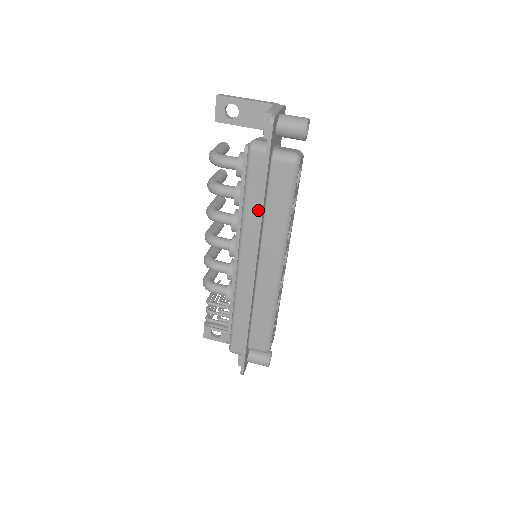
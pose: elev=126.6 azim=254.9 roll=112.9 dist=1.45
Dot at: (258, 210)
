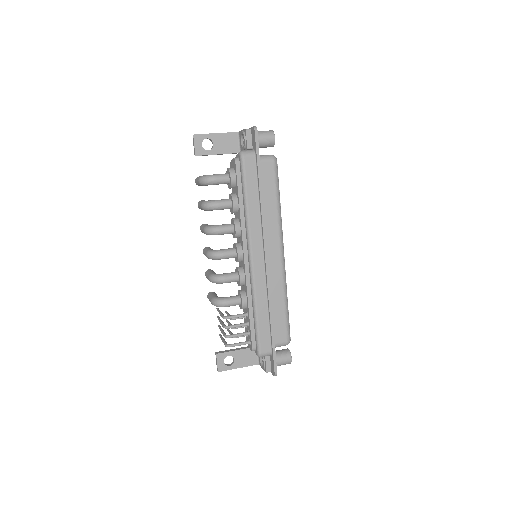
Dot at: (258, 204)
